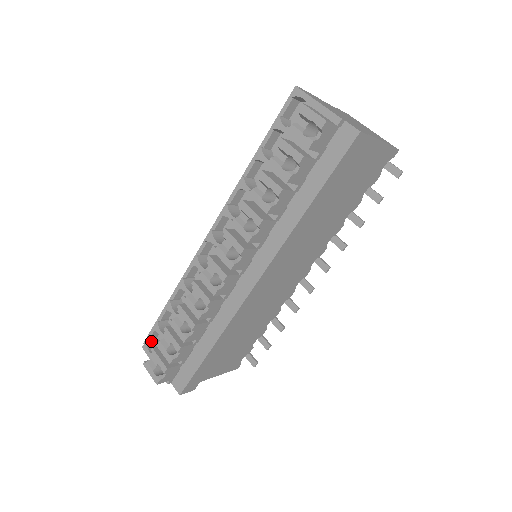
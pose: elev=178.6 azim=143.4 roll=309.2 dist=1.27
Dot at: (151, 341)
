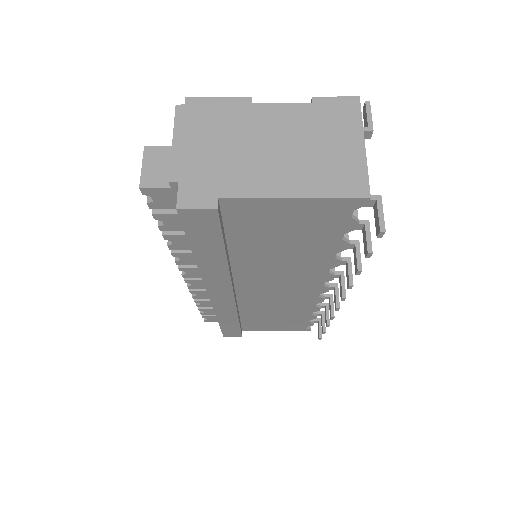
Dot at: occluded
